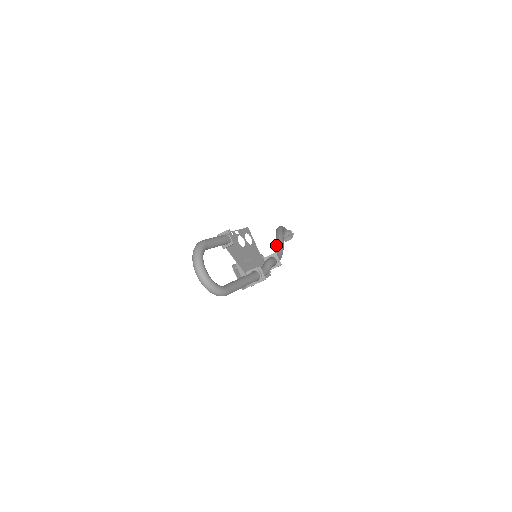
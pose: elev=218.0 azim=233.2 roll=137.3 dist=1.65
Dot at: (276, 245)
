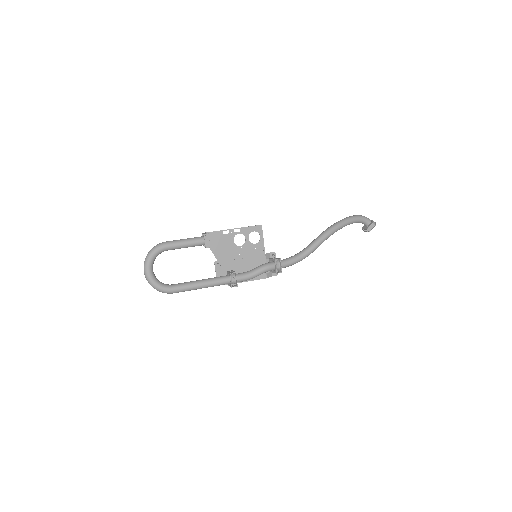
Dot at: (309, 244)
